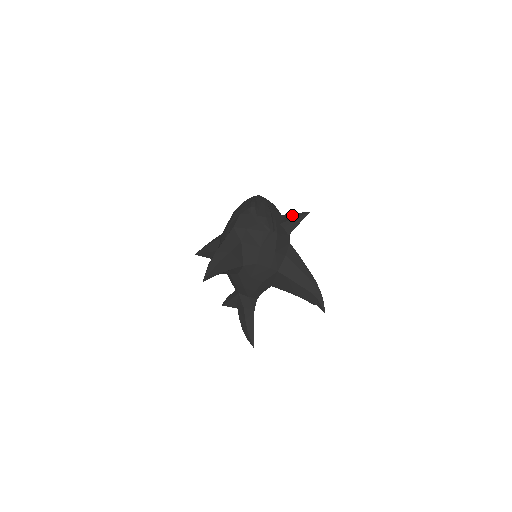
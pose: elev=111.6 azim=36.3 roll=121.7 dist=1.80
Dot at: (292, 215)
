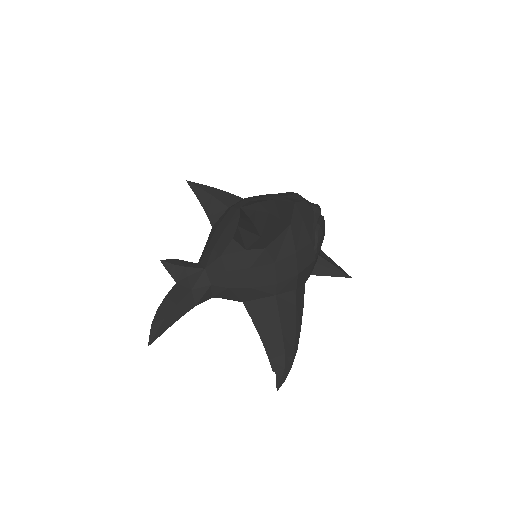
Dot at: (333, 261)
